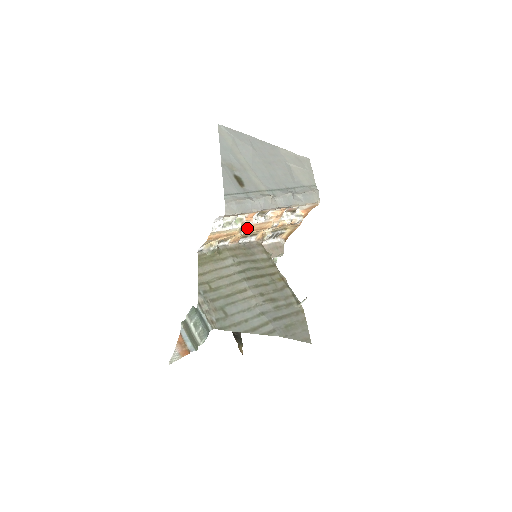
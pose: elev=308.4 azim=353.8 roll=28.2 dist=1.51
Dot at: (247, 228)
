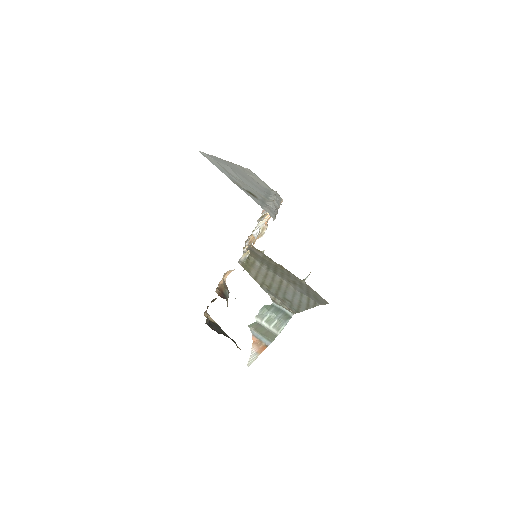
Dot at: occluded
